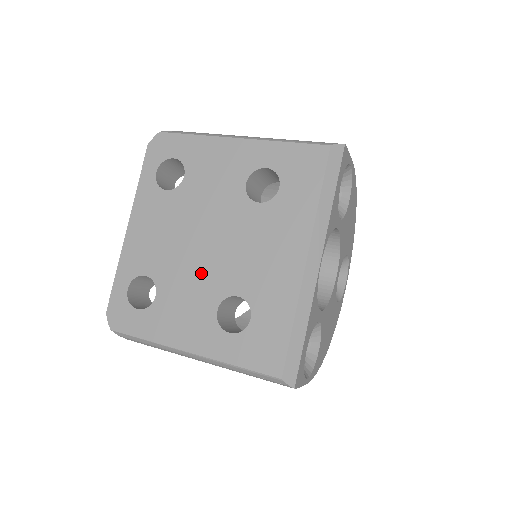
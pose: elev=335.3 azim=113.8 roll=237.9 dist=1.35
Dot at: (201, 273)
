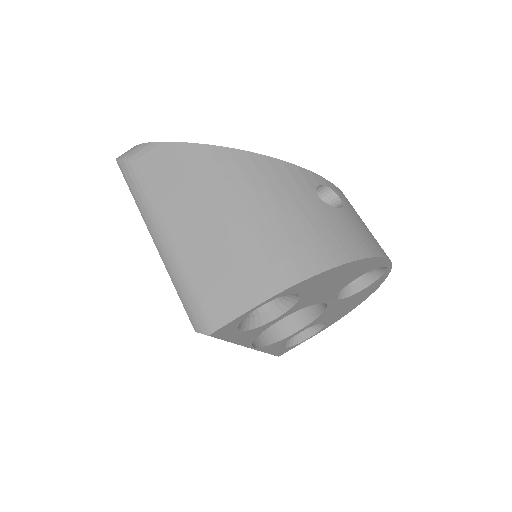
Dot at: occluded
